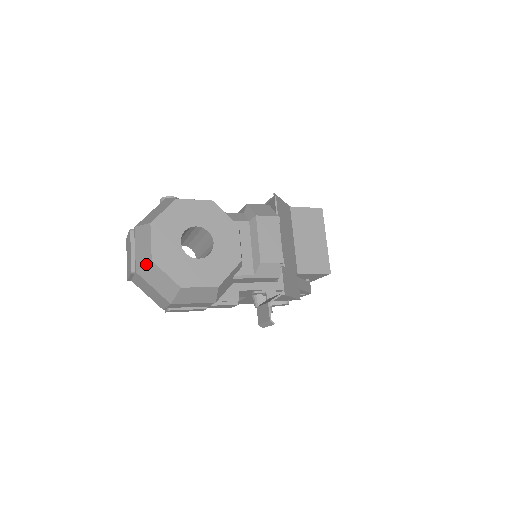
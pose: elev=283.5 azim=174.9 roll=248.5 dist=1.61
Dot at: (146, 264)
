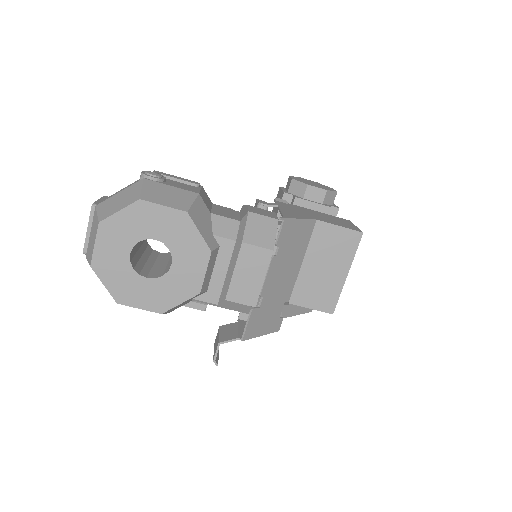
Dot at: occluded
